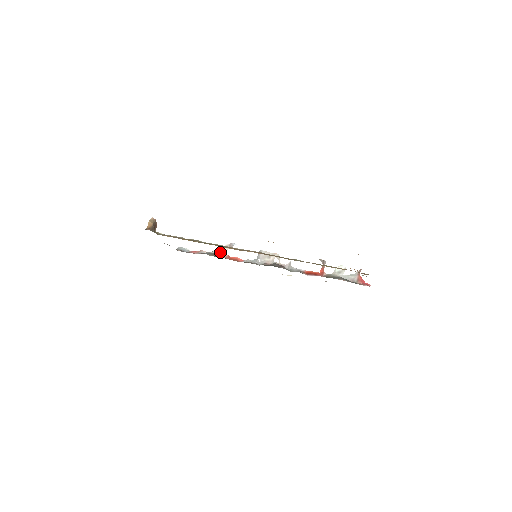
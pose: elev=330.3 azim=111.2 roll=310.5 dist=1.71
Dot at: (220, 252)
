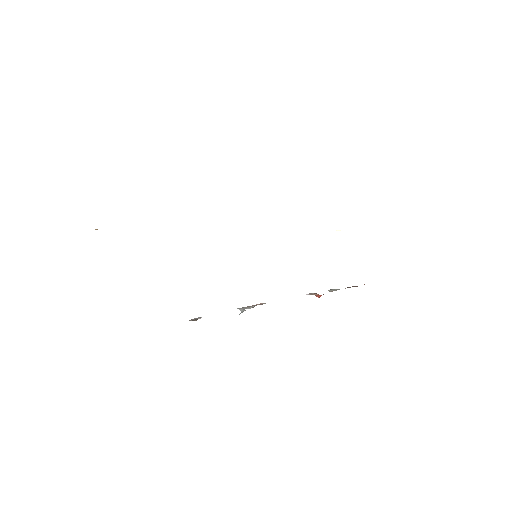
Dot at: occluded
